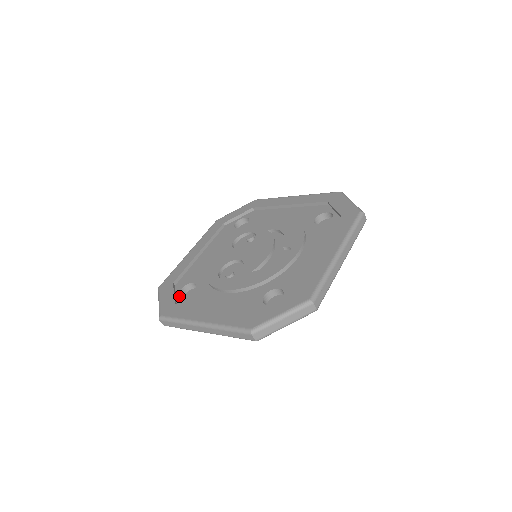
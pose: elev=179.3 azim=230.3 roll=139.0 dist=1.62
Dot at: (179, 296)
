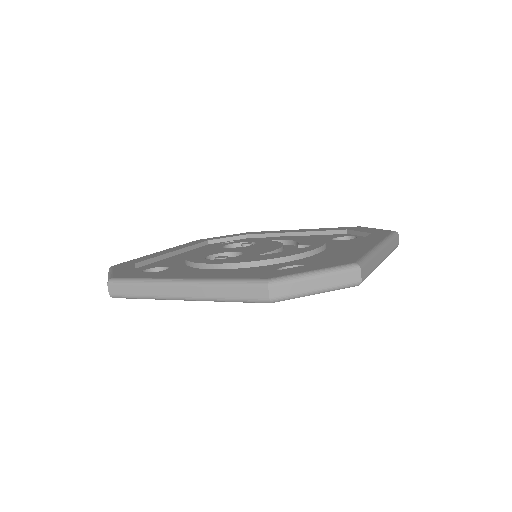
Dot at: occluded
